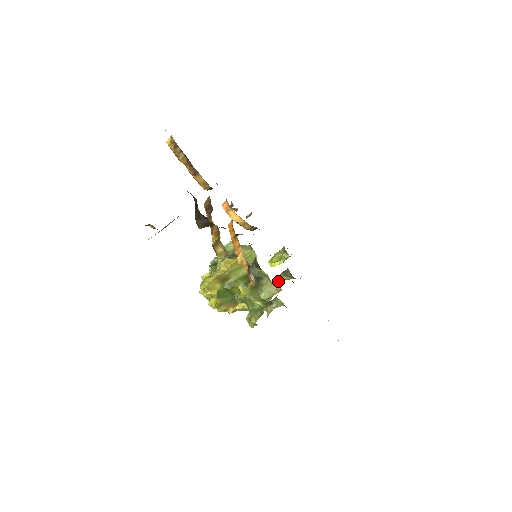
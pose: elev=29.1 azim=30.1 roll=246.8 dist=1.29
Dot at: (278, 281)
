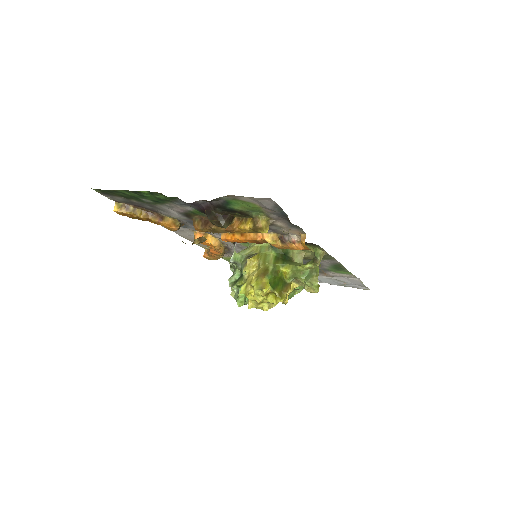
Dot at: occluded
